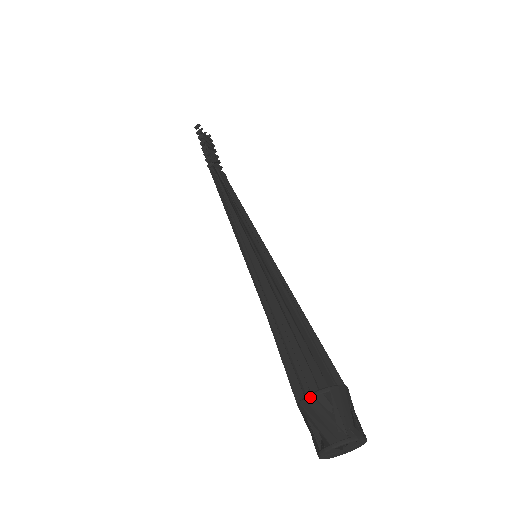
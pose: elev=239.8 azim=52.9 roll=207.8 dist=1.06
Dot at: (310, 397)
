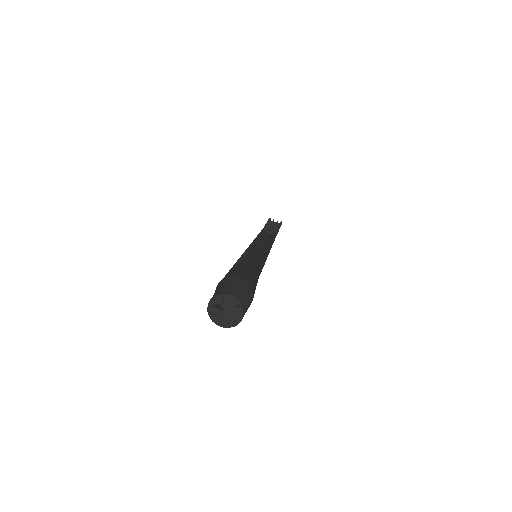
Dot at: (215, 290)
